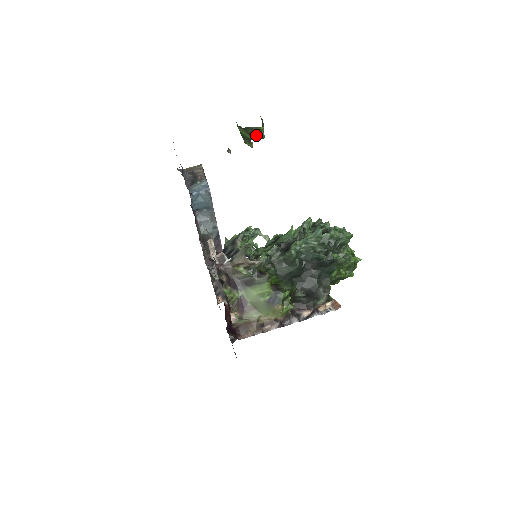
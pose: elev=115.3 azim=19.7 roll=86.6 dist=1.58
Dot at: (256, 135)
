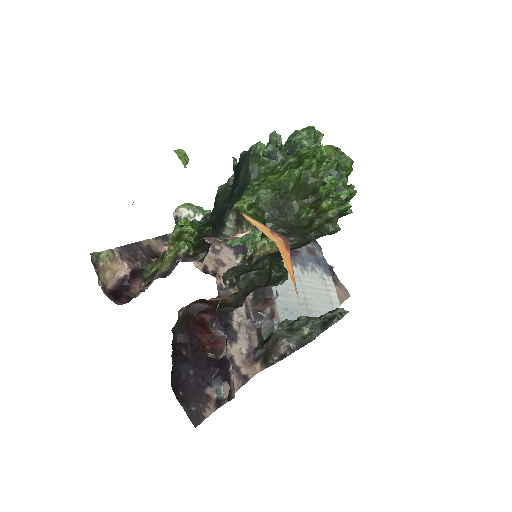
Dot at: occluded
